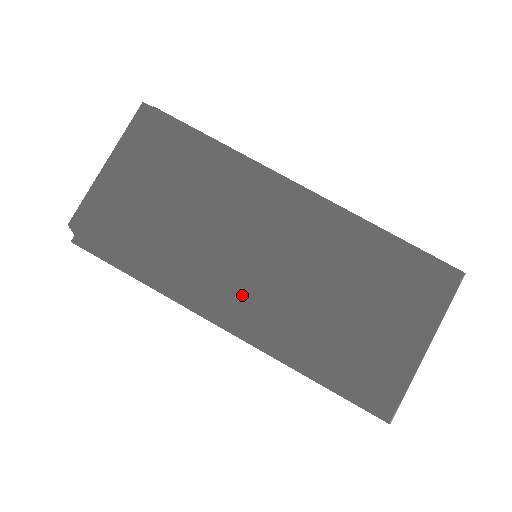
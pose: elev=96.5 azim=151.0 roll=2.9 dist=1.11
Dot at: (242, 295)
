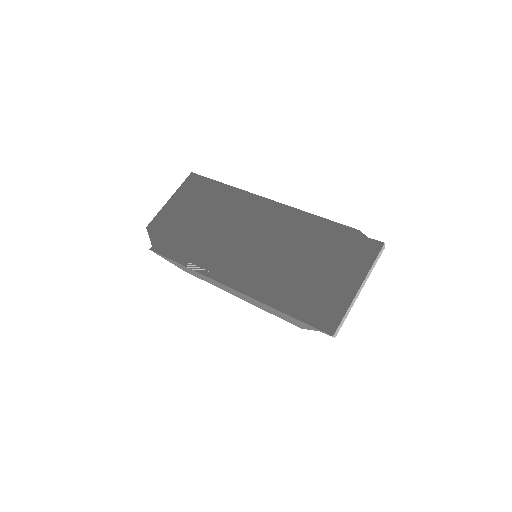
Dot at: (232, 252)
